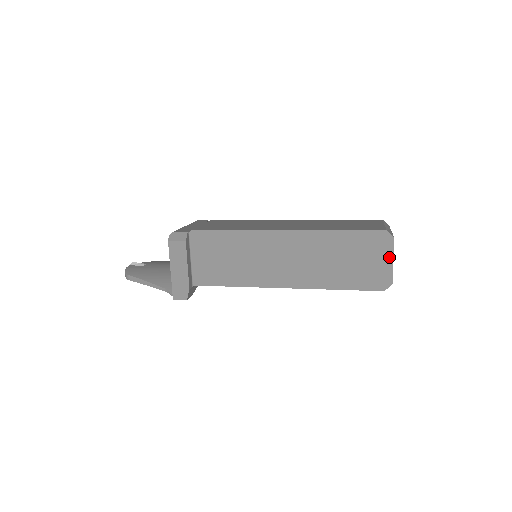
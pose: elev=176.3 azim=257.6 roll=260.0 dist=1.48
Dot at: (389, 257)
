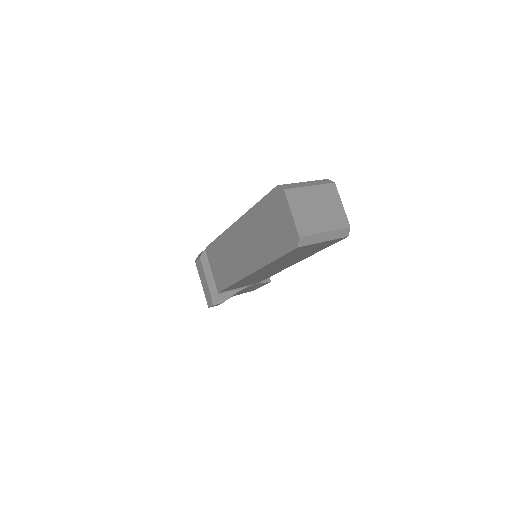
Dot at: (288, 211)
